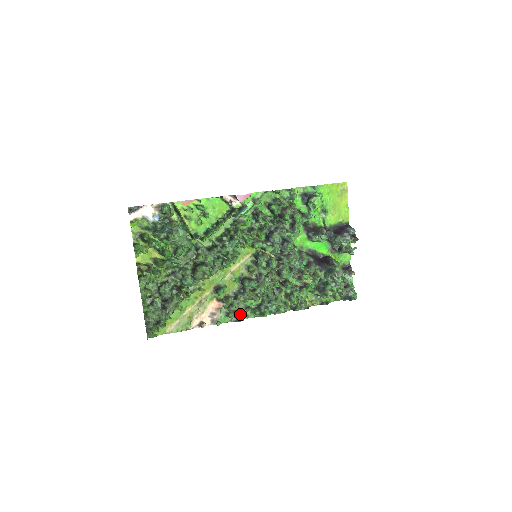
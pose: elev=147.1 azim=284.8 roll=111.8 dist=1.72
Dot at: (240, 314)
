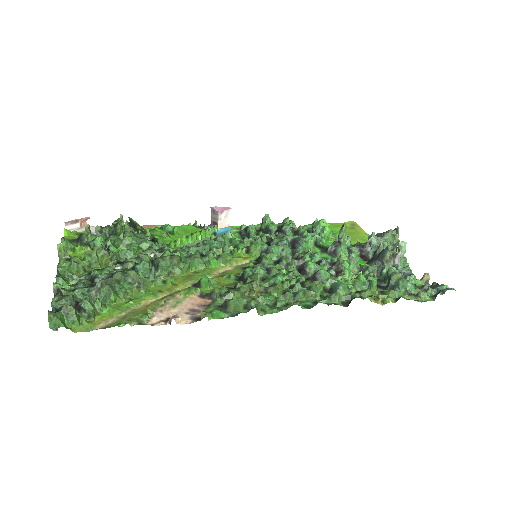
Dot at: (247, 304)
